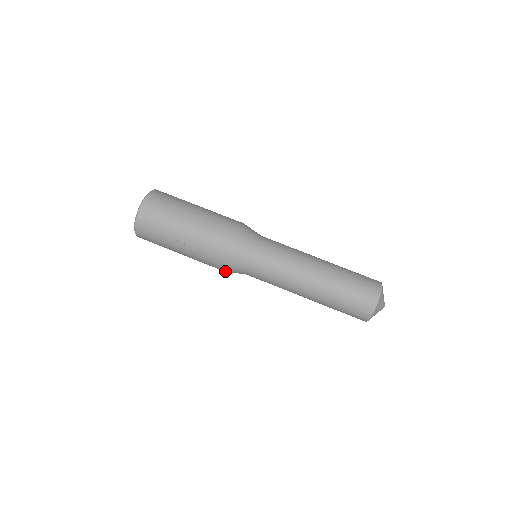
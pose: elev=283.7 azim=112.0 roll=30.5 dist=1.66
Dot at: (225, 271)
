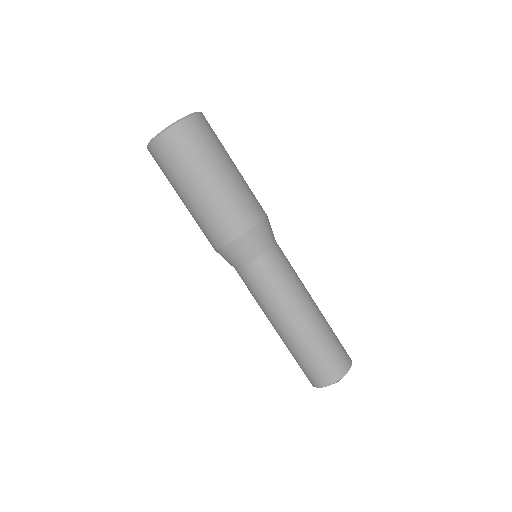
Dot at: occluded
